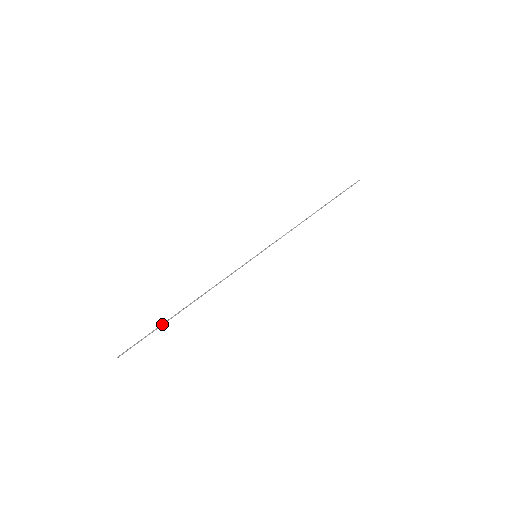
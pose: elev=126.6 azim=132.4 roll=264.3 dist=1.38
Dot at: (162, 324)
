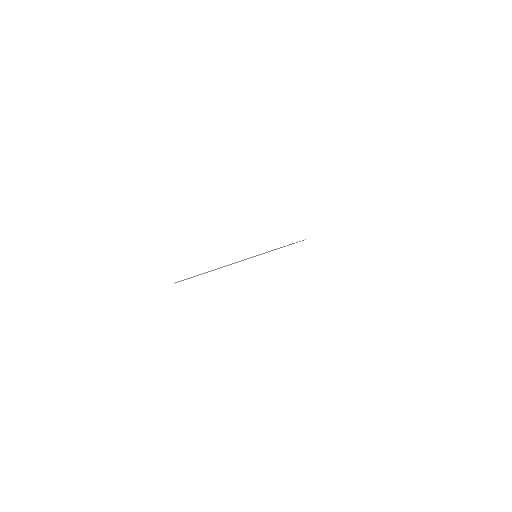
Dot at: (203, 273)
